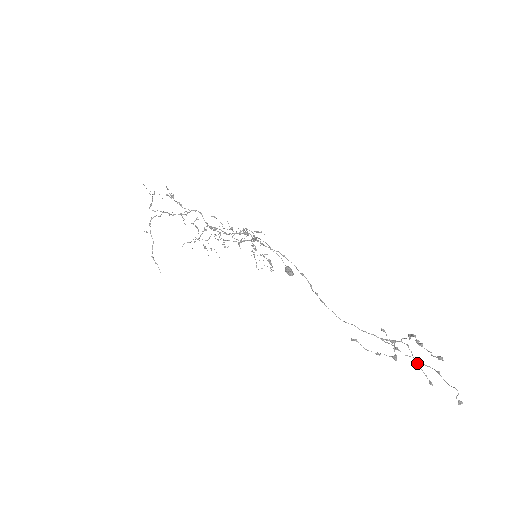
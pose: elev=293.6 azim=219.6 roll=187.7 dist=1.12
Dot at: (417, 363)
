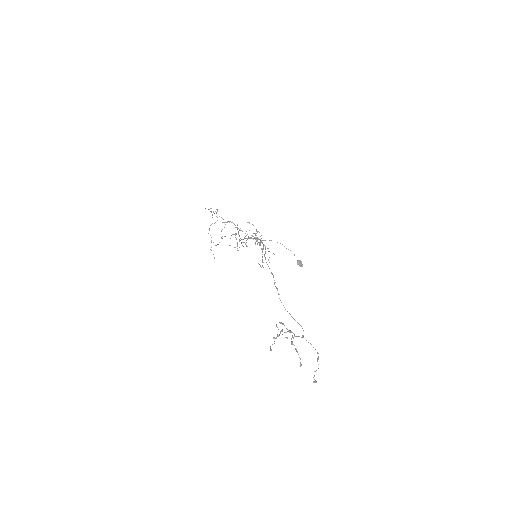
Dot at: (295, 349)
